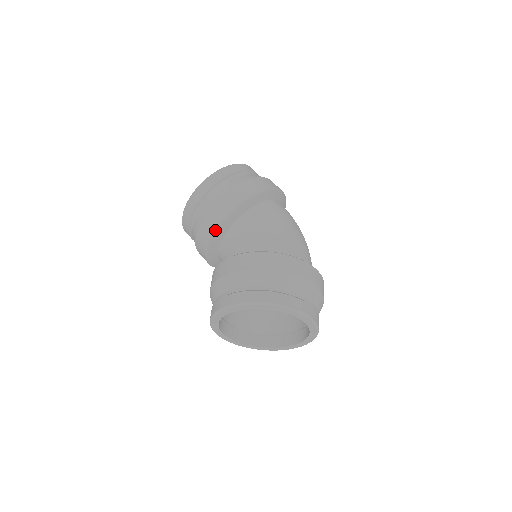
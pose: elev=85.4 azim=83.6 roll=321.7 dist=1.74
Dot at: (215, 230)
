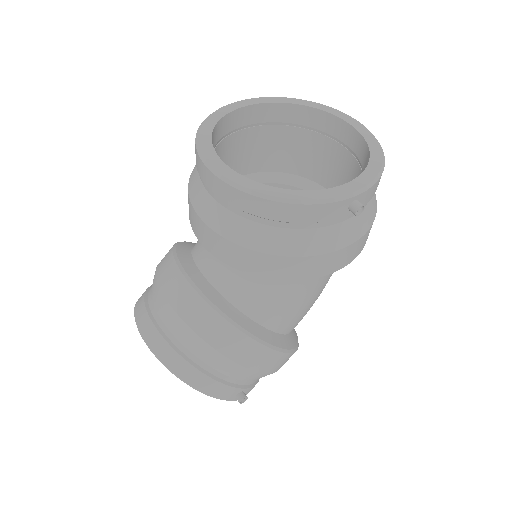
Dot at: (173, 249)
